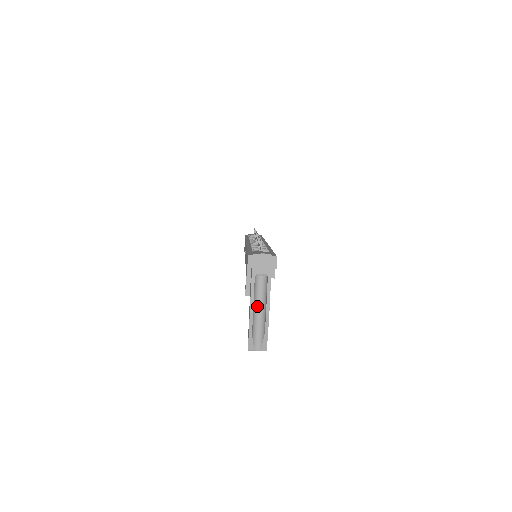
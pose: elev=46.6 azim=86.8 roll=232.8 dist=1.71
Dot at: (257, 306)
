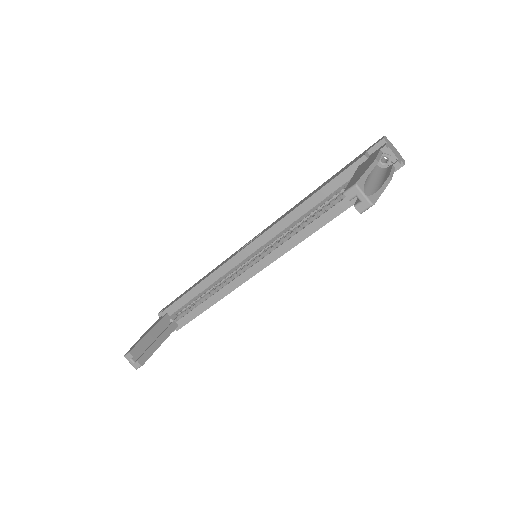
Dot at: (371, 173)
